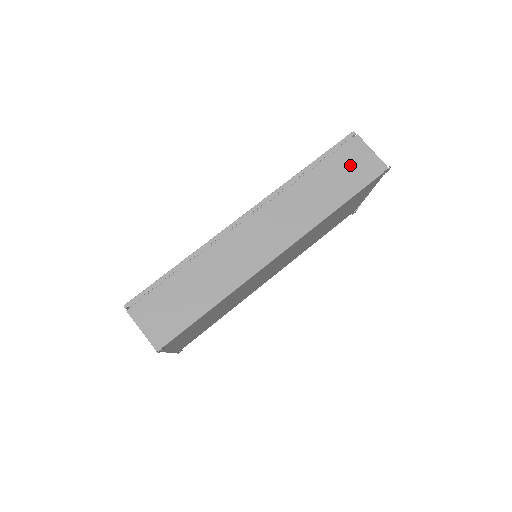
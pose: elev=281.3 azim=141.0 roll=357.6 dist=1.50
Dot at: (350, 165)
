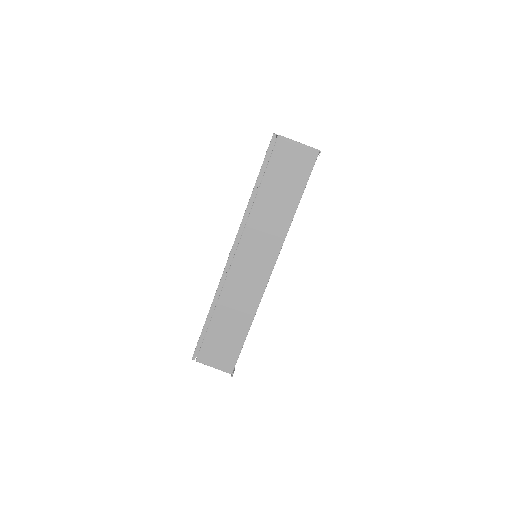
Dot at: (287, 167)
